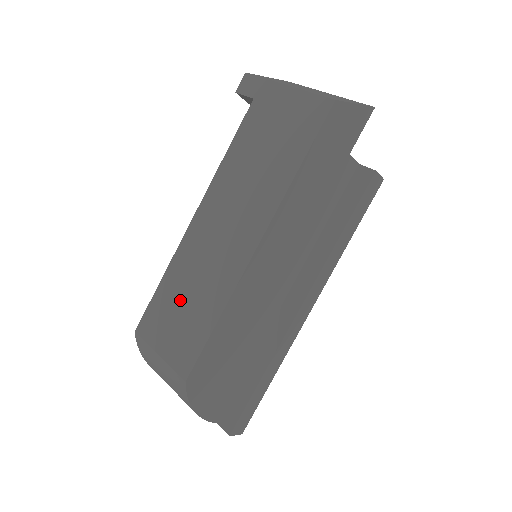
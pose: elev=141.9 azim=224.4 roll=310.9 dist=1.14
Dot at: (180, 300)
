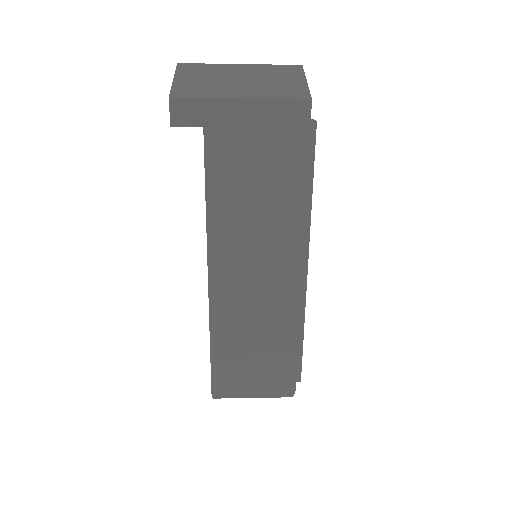
Dot at: (246, 345)
